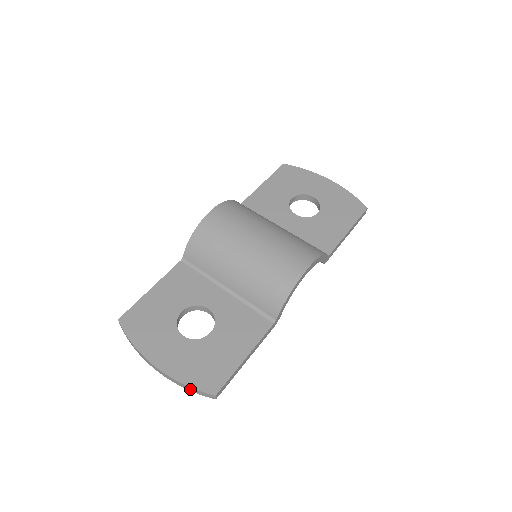
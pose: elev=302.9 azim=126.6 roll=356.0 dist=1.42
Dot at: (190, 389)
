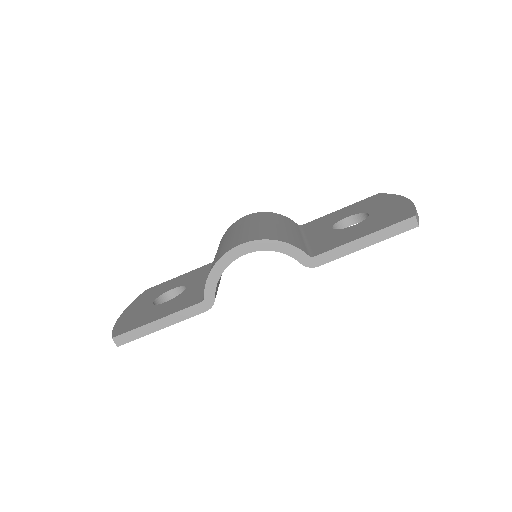
Dot at: occluded
